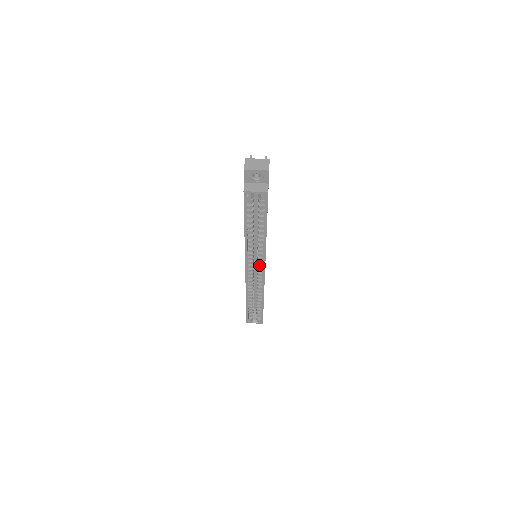
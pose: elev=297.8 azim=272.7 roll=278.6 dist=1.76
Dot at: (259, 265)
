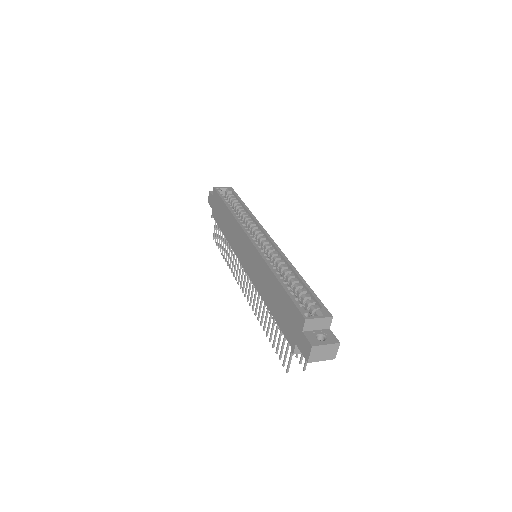
Dot at: (261, 237)
